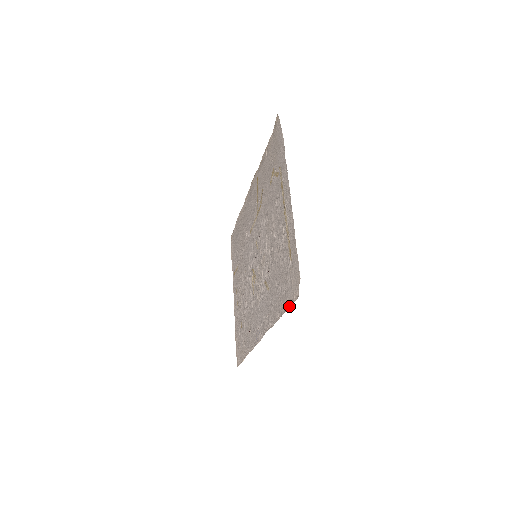
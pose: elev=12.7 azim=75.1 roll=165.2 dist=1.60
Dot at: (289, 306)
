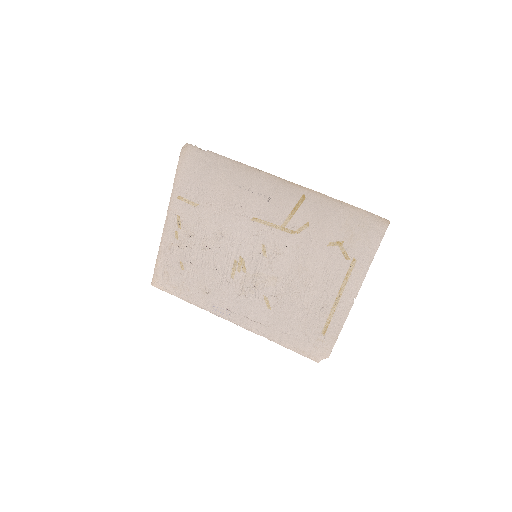
Dot at: (301, 354)
